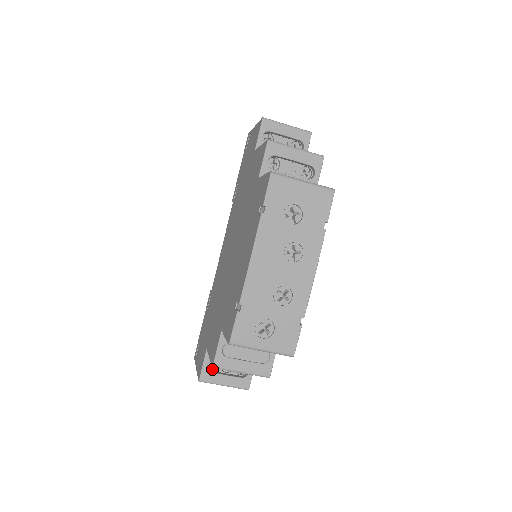
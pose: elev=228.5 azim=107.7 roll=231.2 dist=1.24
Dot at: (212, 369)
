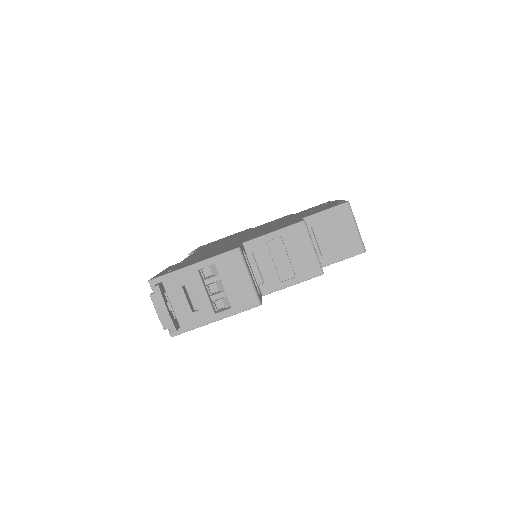
Dot at: occluded
